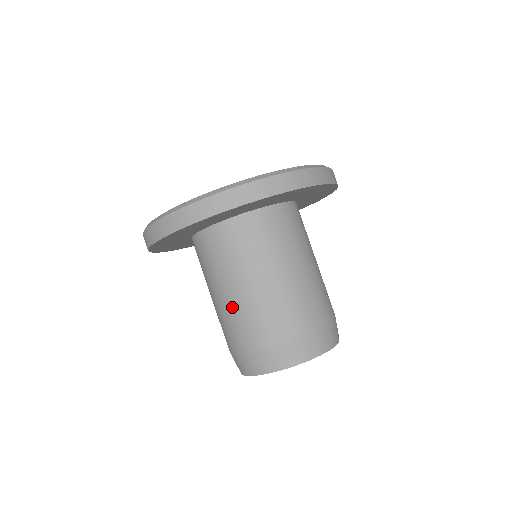
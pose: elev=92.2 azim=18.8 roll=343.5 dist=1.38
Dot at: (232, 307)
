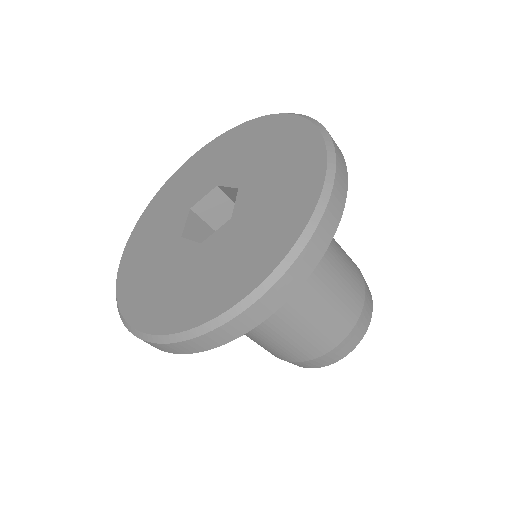
Dot at: occluded
